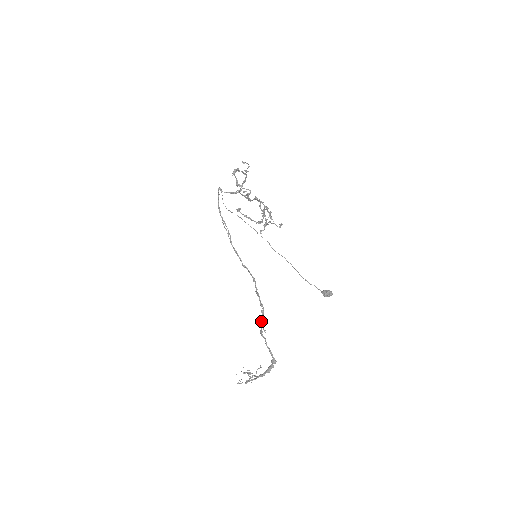
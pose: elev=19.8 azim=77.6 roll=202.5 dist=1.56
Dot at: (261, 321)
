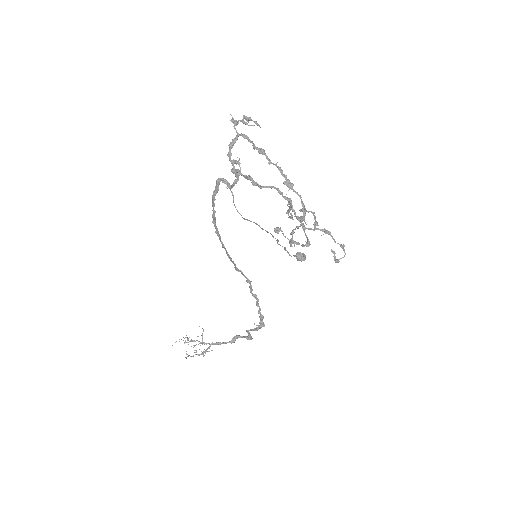
Dot at: (260, 323)
